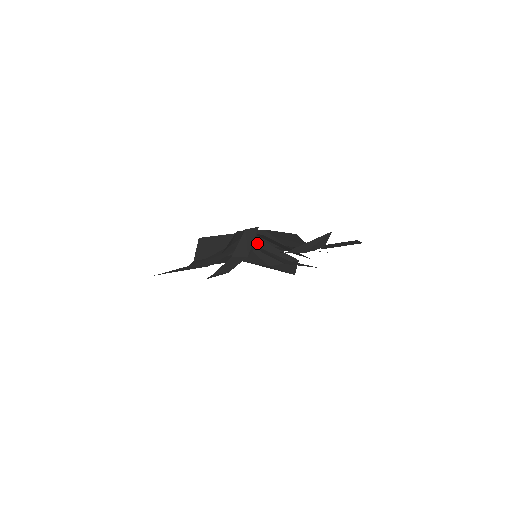
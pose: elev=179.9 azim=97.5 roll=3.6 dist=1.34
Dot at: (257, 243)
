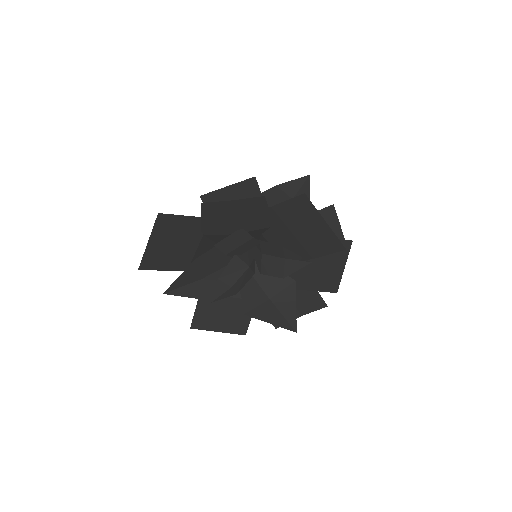
Dot at: (257, 258)
